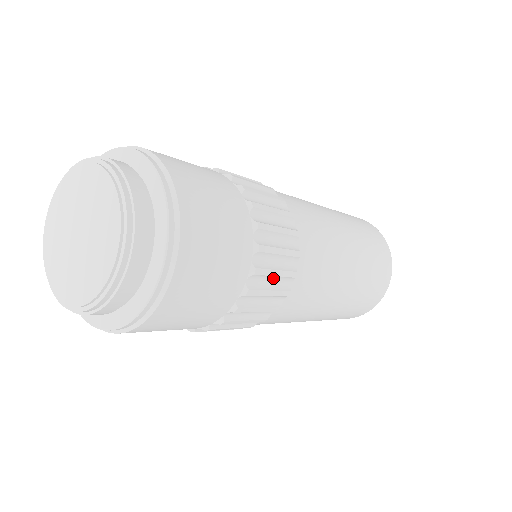
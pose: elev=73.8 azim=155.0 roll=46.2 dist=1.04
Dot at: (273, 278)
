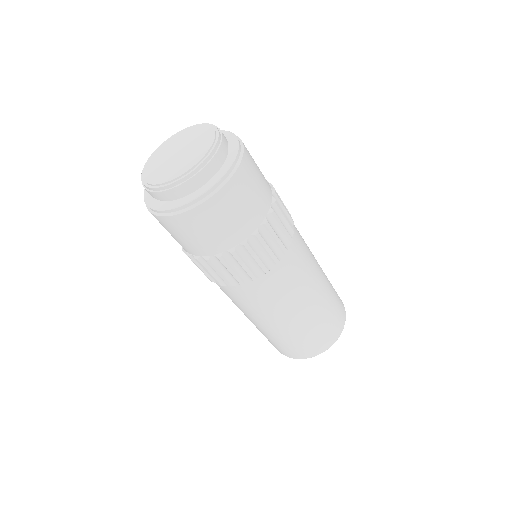
Dot at: (283, 220)
